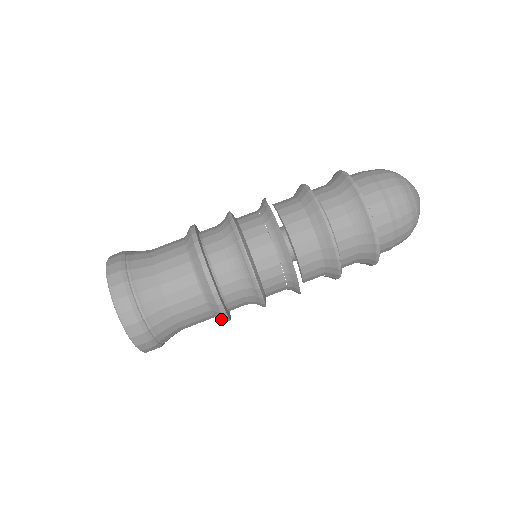
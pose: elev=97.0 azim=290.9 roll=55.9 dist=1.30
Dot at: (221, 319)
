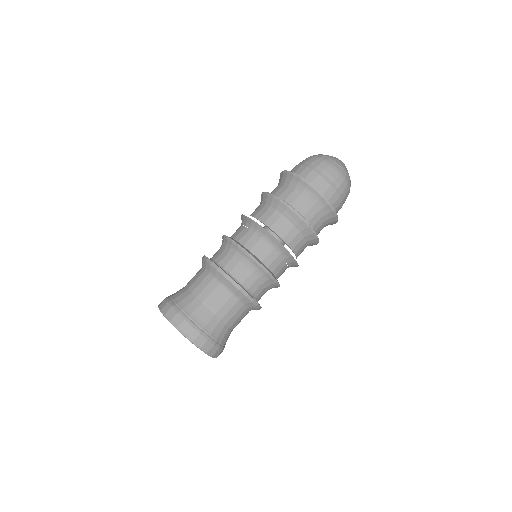
Dot at: occluded
